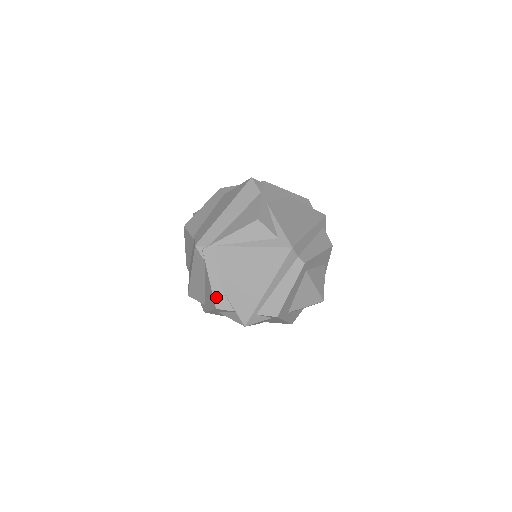
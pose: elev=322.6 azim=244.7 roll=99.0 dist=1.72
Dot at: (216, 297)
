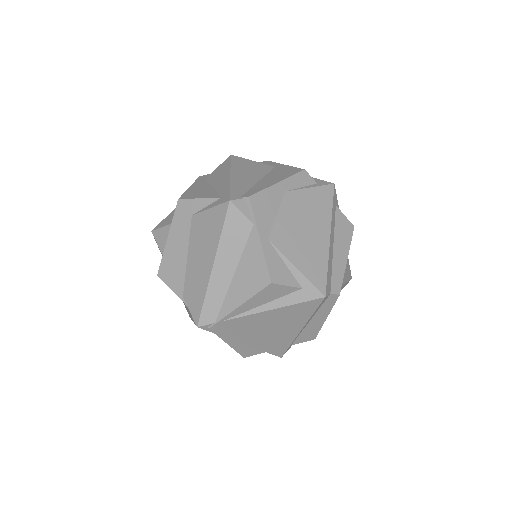
Dot at: (241, 351)
